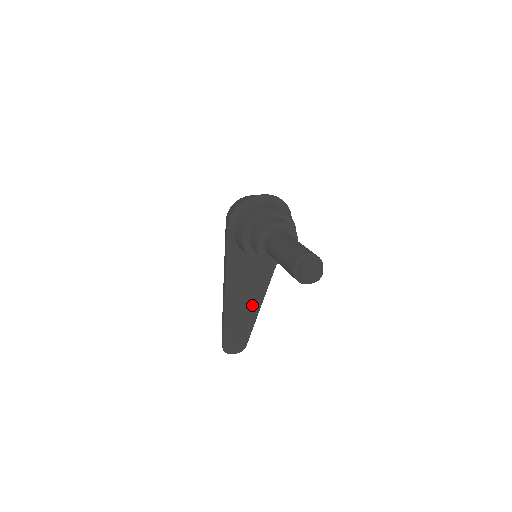
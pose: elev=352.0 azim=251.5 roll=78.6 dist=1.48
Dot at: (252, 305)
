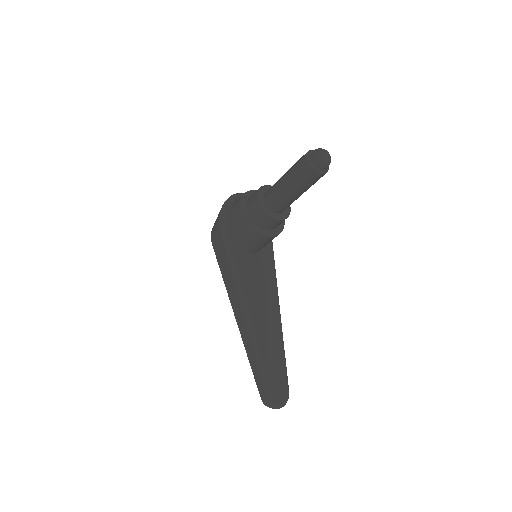
Dot at: (274, 324)
